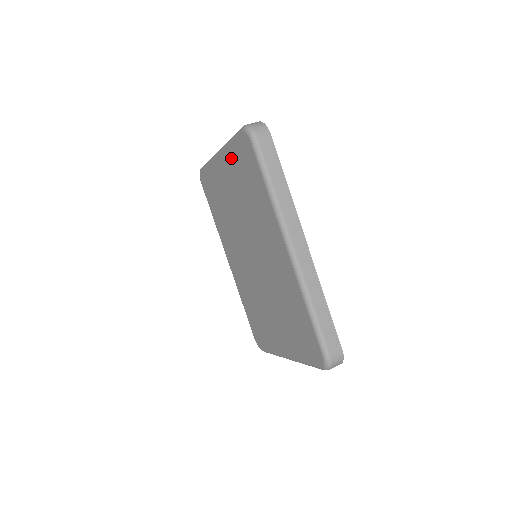
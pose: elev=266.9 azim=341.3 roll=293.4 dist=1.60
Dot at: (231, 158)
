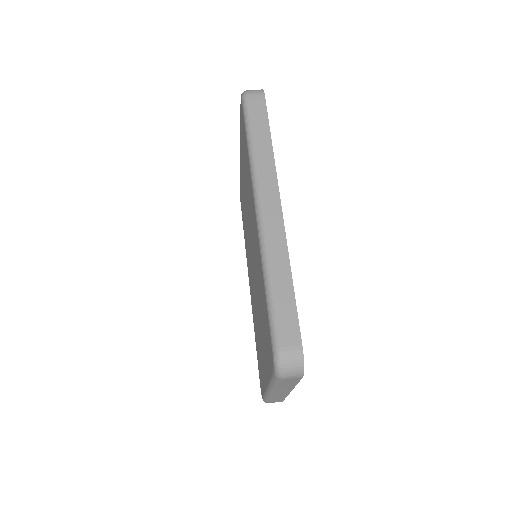
Dot at: (241, 143)
